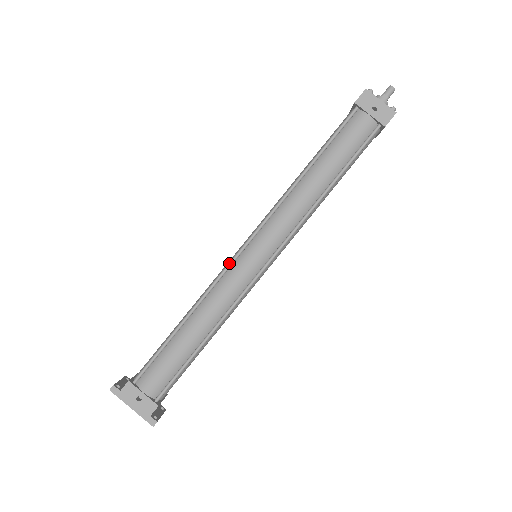
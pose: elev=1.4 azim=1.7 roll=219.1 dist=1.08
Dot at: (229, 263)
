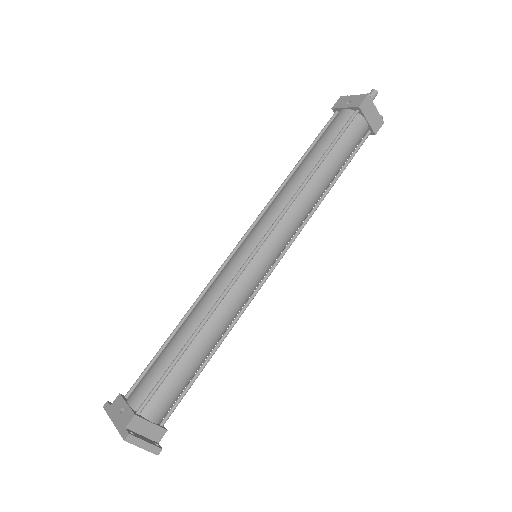
Dot at: (224, 262)
